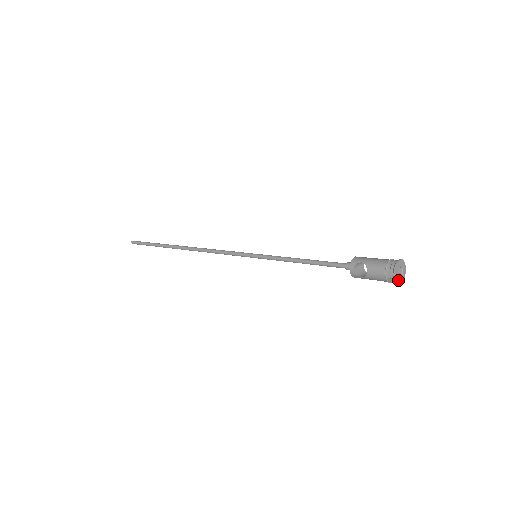
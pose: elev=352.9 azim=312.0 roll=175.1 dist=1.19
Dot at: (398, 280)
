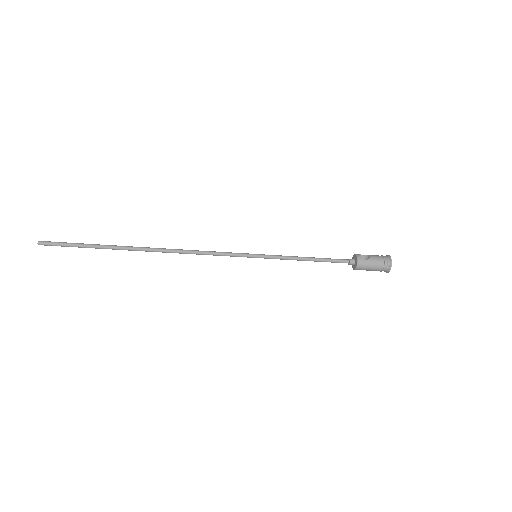
Dot at: (390, 263)
